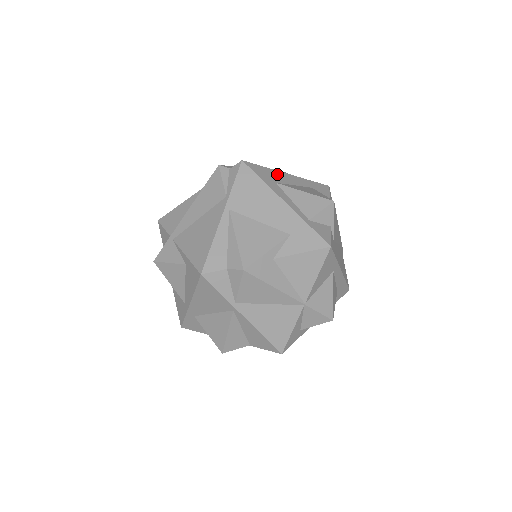
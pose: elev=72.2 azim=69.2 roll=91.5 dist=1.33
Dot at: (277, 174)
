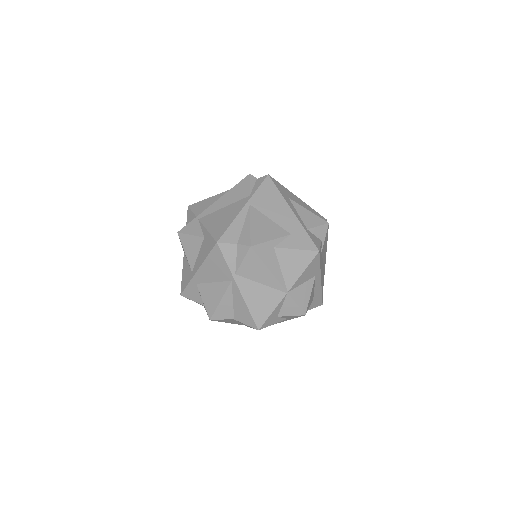
Dot at: (291, 194)
